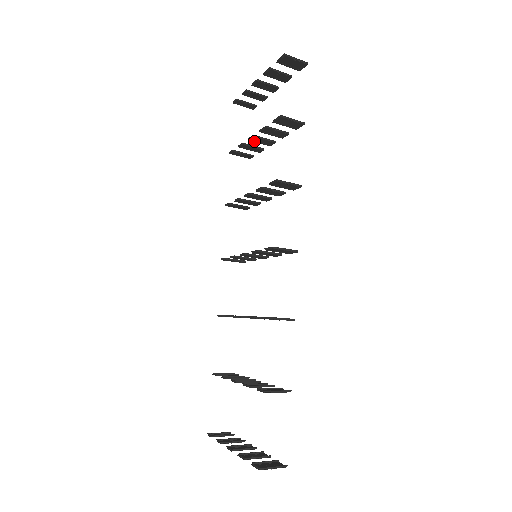
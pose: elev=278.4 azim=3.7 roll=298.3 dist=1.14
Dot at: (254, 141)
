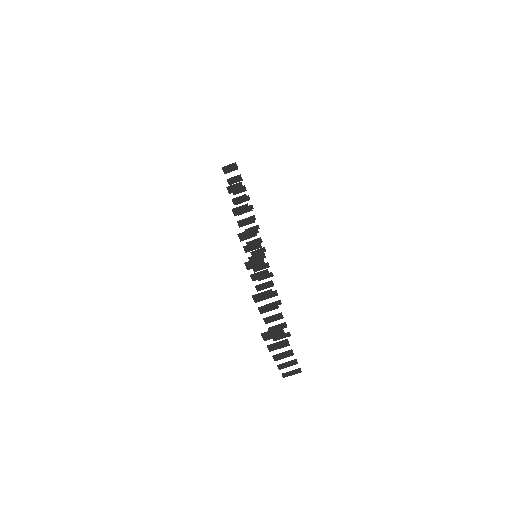
Dot at: occluded
